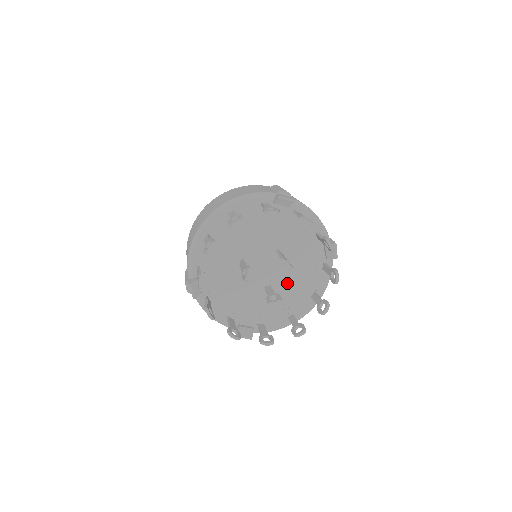
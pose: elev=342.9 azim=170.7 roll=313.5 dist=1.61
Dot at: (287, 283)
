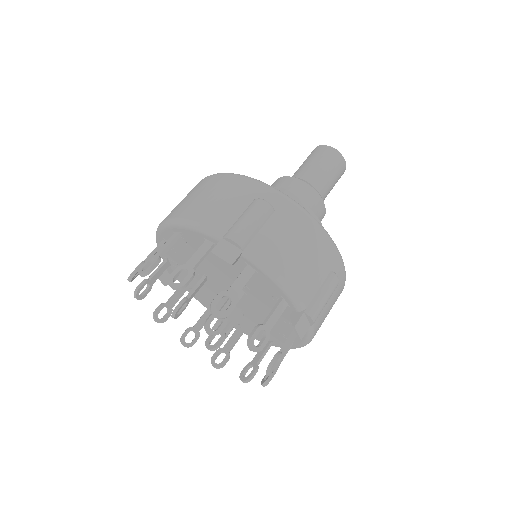
Dot at: (258, 317)
